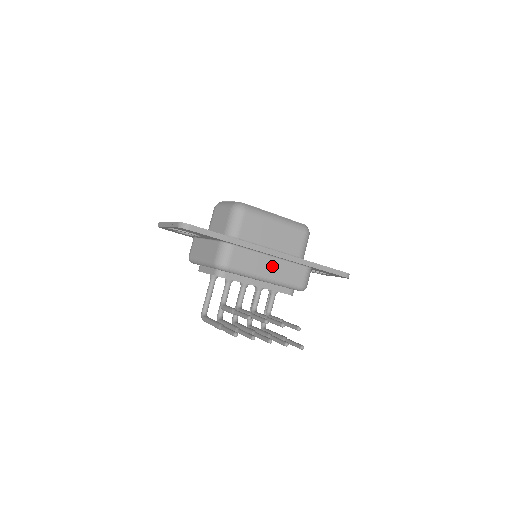
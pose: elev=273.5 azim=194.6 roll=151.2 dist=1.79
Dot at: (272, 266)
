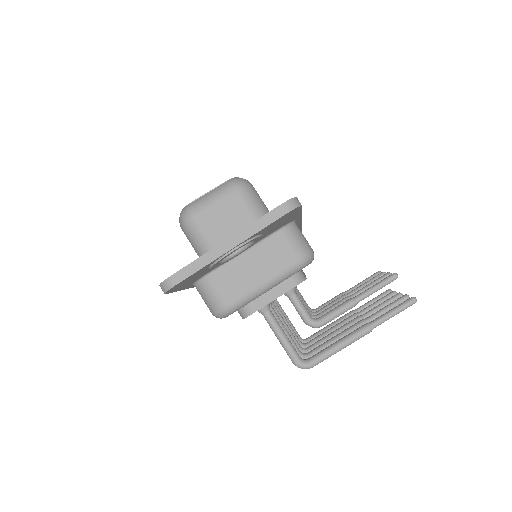
Dot at: occluded
